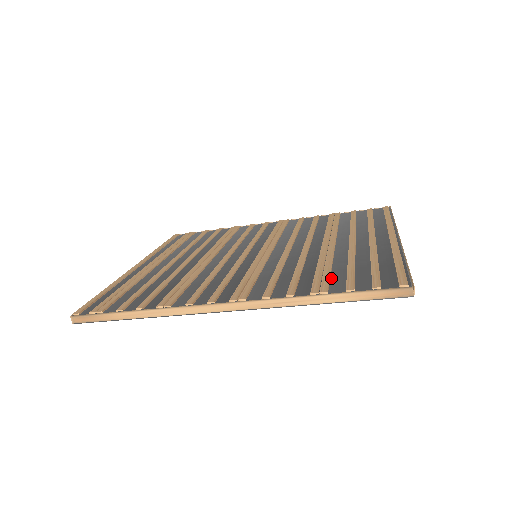
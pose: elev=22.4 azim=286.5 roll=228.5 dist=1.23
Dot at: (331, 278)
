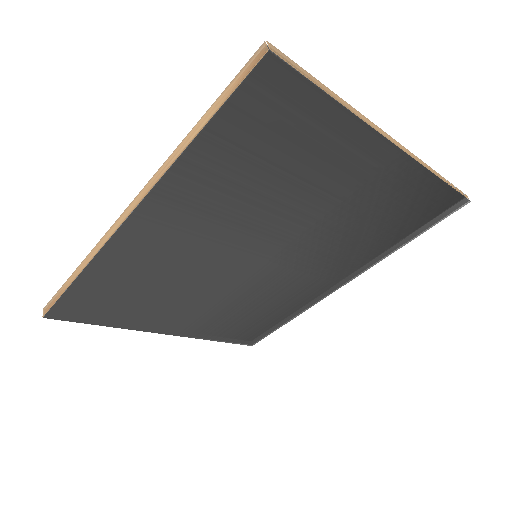
Dot at: occluded
